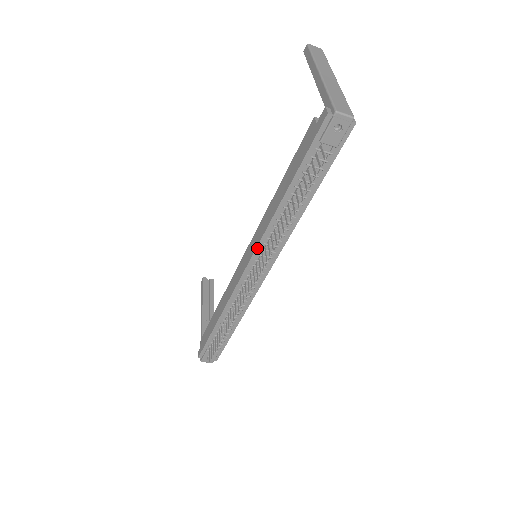
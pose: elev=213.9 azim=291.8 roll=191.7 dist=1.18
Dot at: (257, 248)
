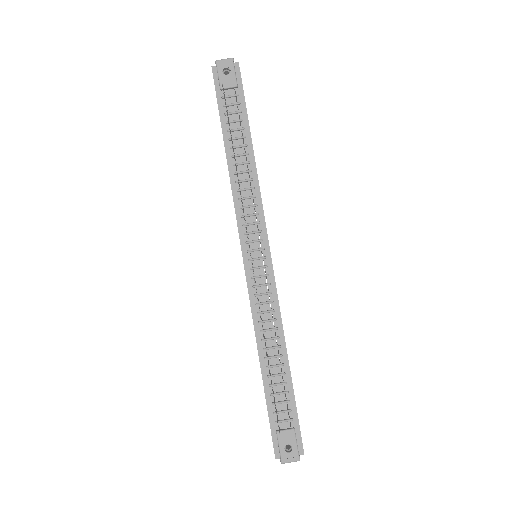
Dot at: (238, 227)
